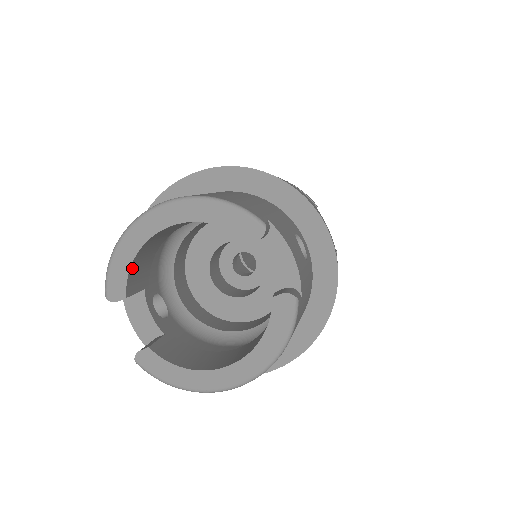
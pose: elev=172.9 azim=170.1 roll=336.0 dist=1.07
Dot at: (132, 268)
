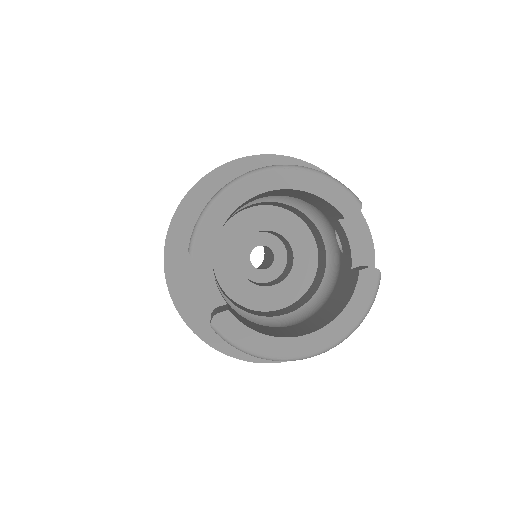
Dot at: (221, 228)
